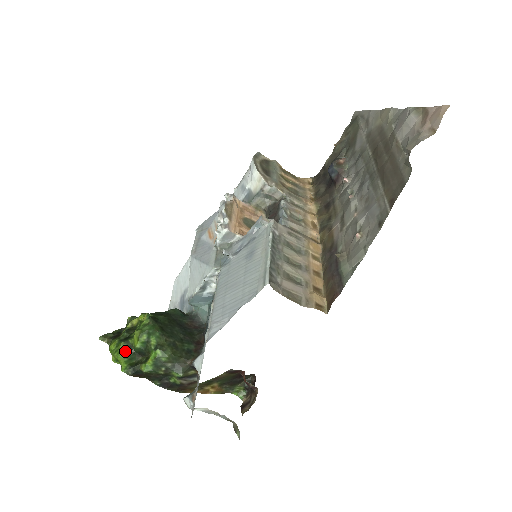
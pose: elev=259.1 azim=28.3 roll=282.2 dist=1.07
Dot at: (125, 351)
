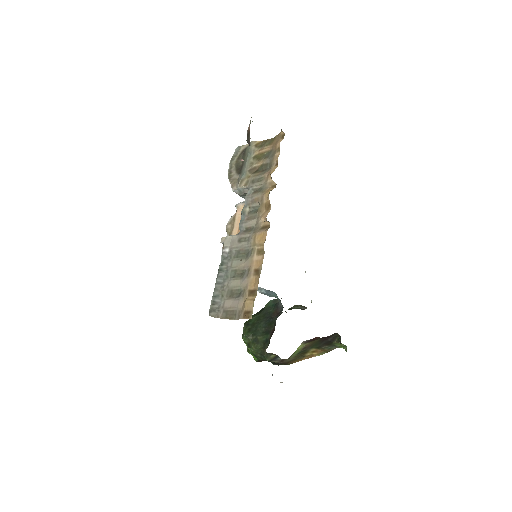
Dot at: occluded
